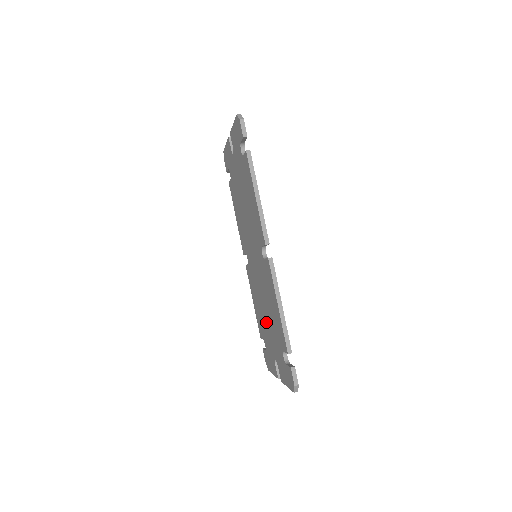
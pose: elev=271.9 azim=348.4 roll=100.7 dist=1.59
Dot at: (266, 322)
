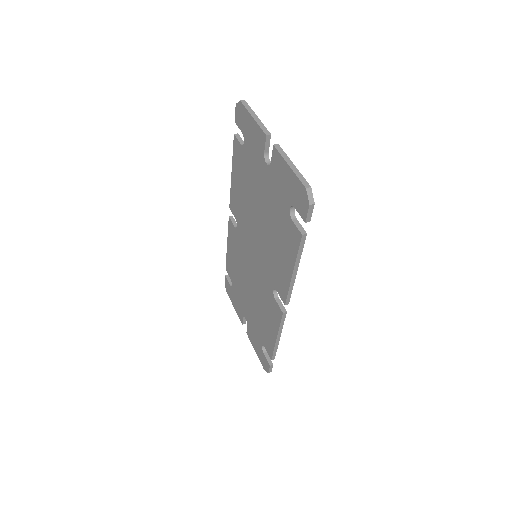
Dot at: (246, 294)
